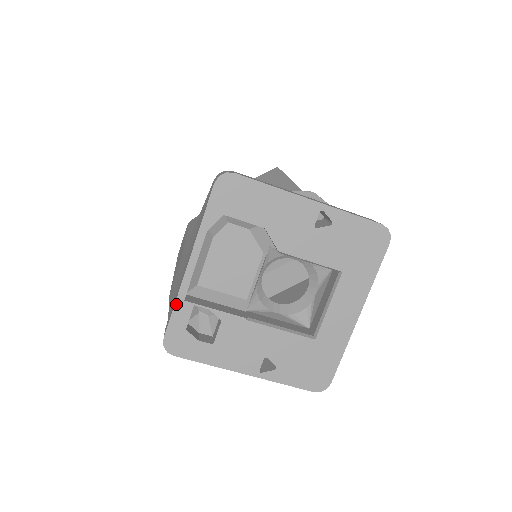
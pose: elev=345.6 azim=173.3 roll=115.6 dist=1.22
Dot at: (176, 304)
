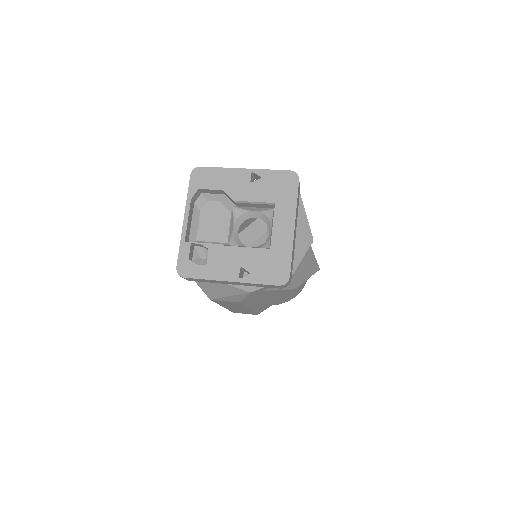
Dot at: (180, 245)
